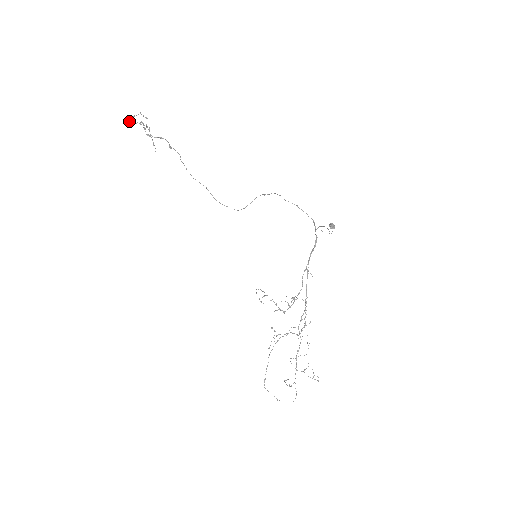
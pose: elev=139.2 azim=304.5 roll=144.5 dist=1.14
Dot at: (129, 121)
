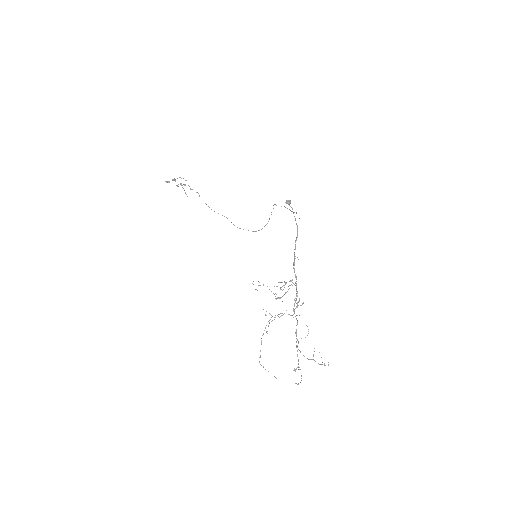
Dot at: (166, 181)
